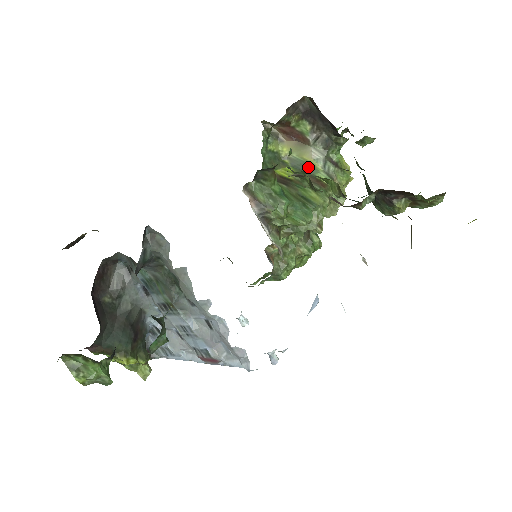
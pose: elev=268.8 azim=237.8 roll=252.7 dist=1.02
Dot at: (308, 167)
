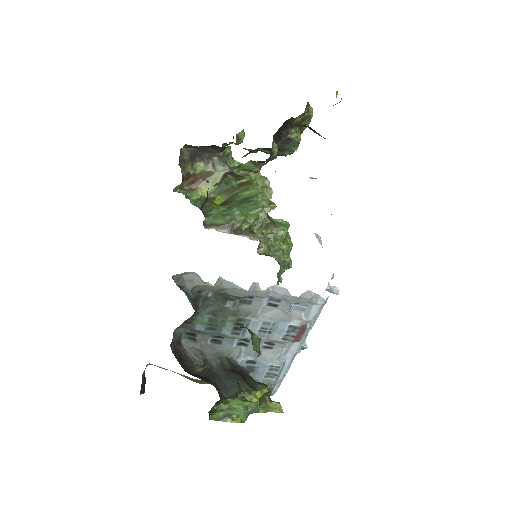
Dot at: (227, 185)
